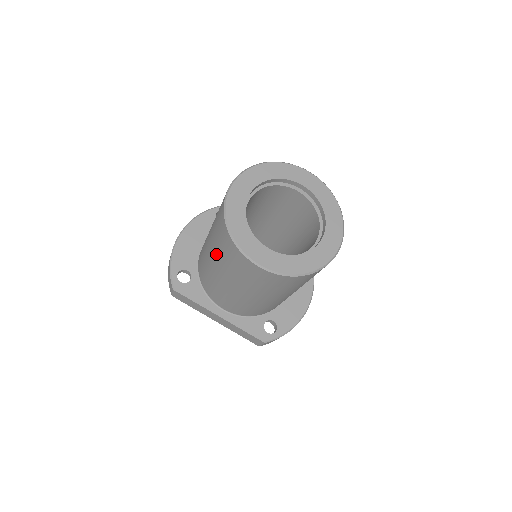
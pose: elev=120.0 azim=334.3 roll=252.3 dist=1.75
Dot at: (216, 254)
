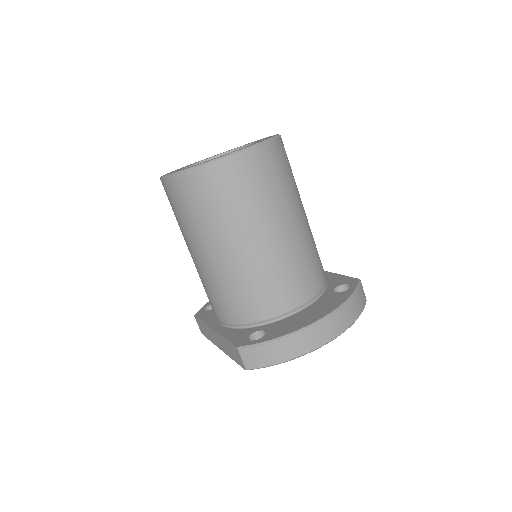
Dot at: occluded
